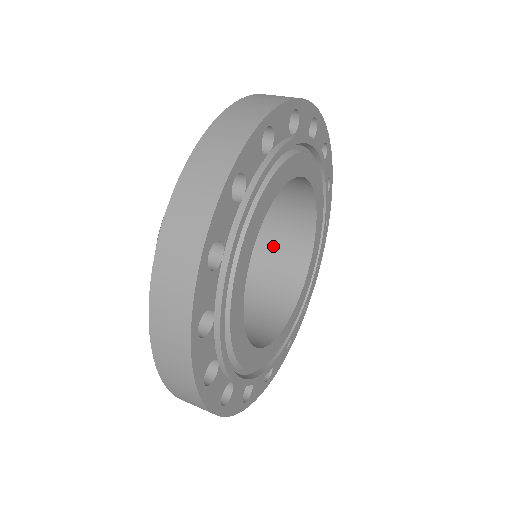
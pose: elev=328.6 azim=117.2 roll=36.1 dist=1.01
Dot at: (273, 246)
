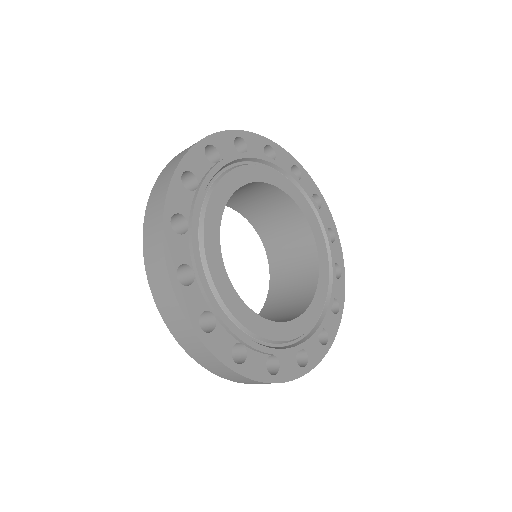
Dot at: (284, 239)
